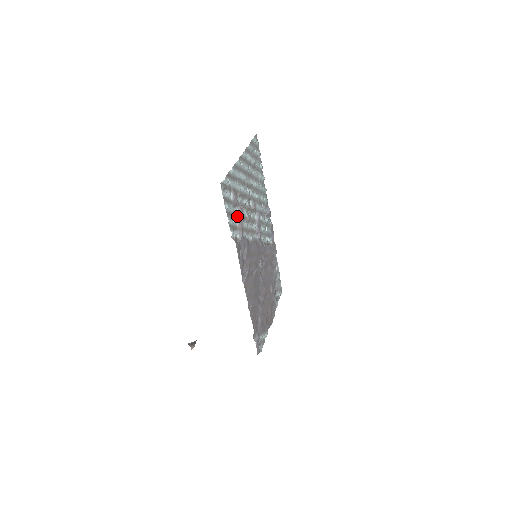
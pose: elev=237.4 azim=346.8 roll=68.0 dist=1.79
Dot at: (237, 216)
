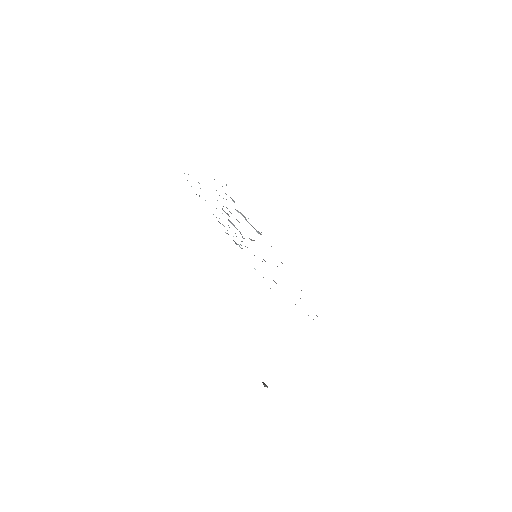
Dot at: occluded
